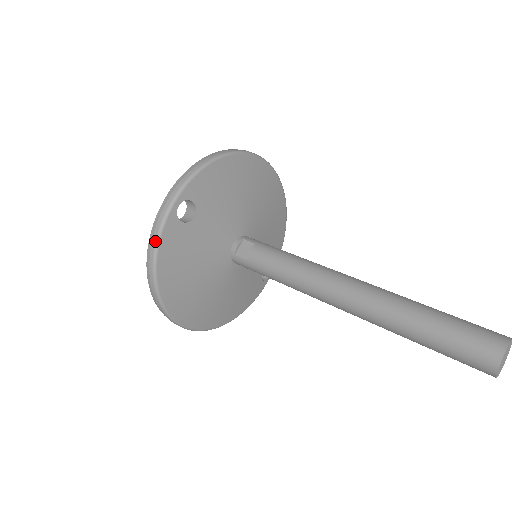
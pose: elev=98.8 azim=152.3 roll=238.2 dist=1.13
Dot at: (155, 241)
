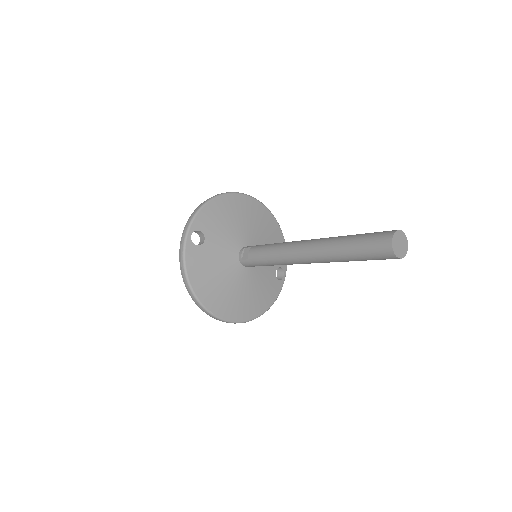
Dot at: (182, 261)
